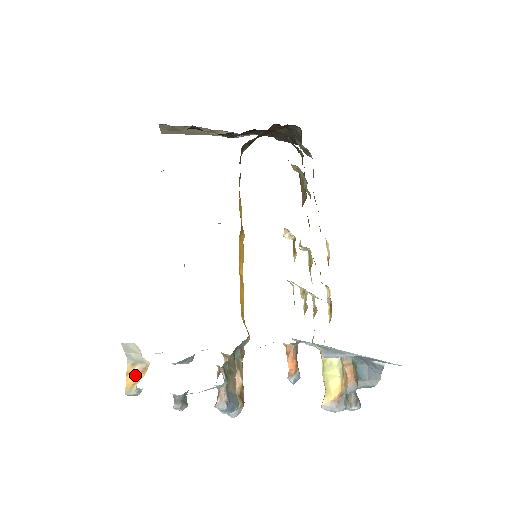
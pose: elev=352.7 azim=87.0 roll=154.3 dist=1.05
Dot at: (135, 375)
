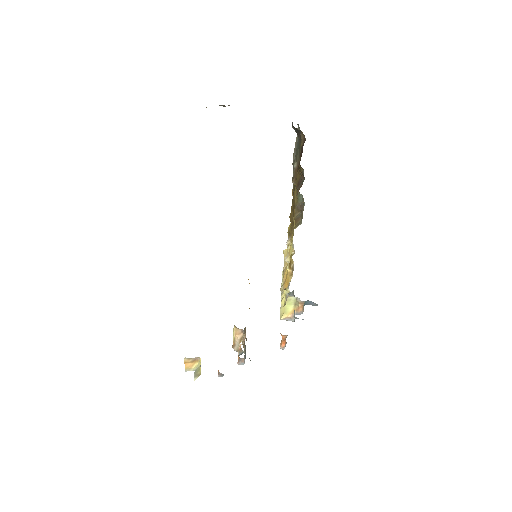
Dot at: (190, 363)
